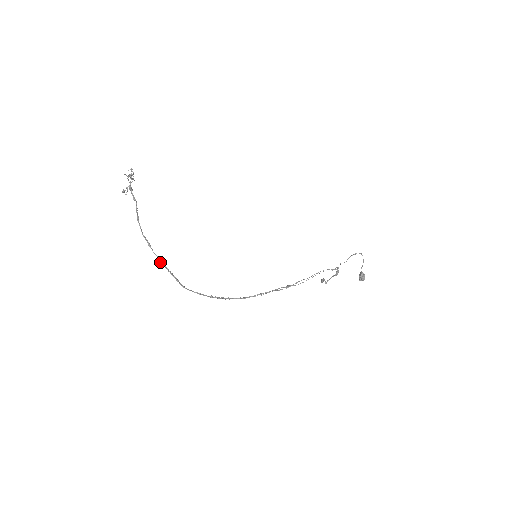
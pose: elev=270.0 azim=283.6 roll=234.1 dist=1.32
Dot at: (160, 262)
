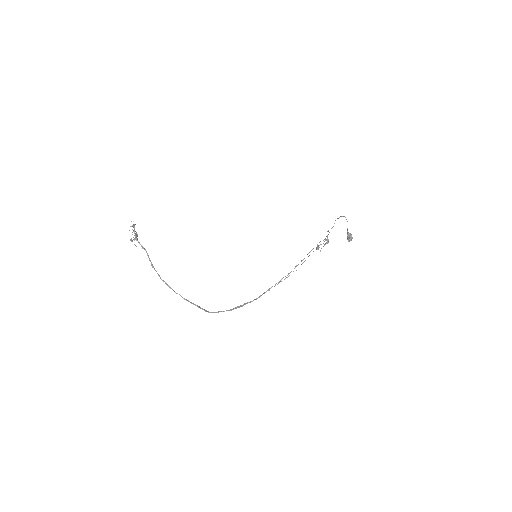
Dot at: (183, 298)
